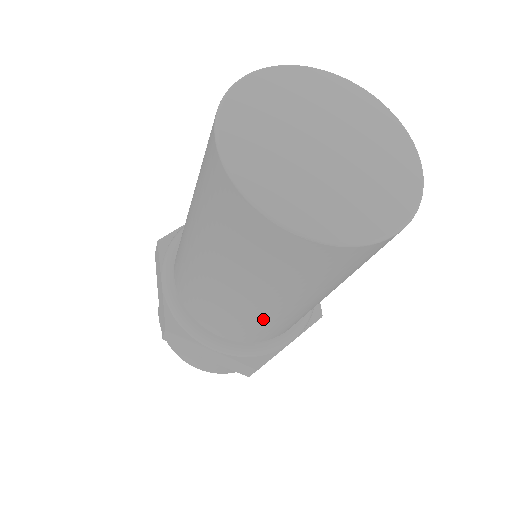
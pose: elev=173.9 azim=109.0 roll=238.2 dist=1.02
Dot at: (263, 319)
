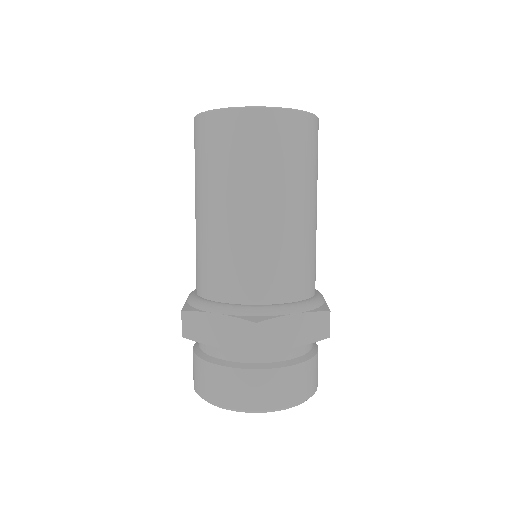
Dot at: (243, 239)
